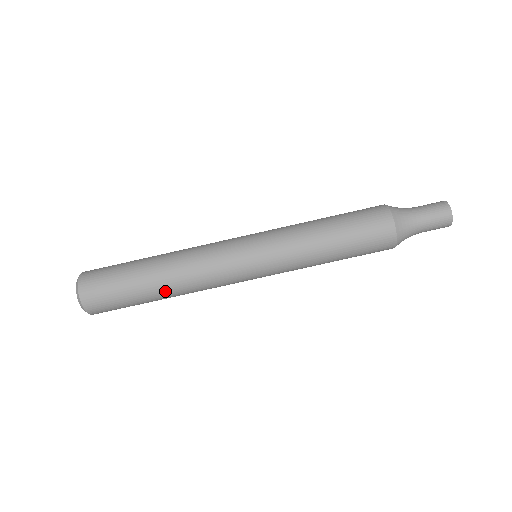
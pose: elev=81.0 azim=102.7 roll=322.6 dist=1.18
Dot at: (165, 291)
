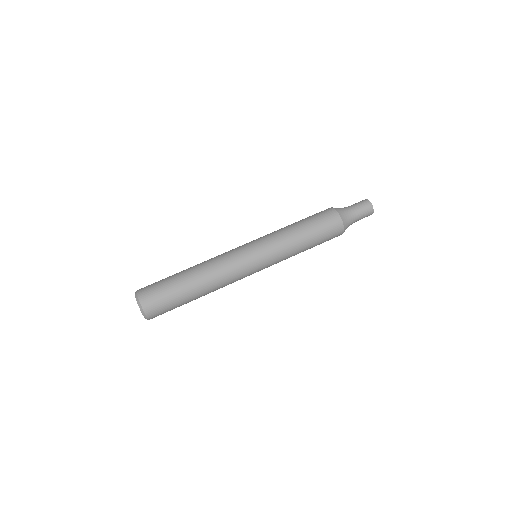
Dot at: (203, 294)
